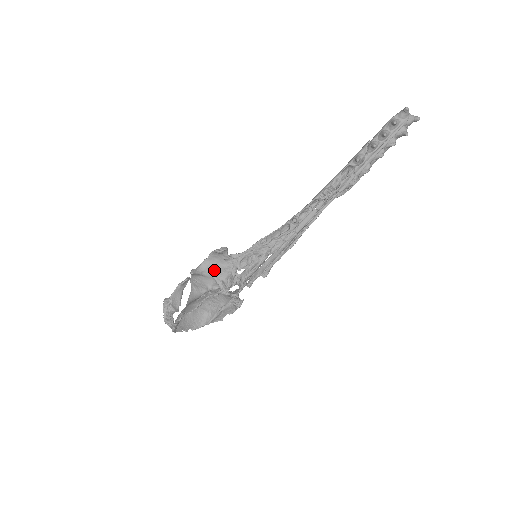
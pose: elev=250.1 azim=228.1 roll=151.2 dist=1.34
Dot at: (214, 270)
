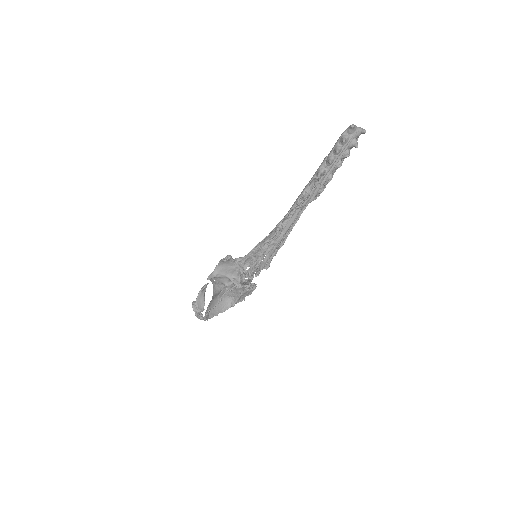
Dot at: (226, 272)
